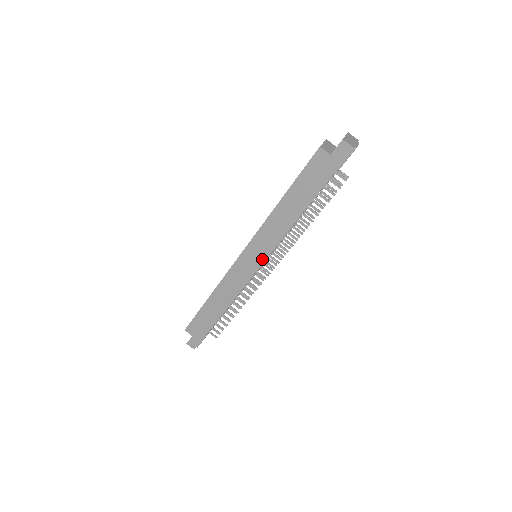
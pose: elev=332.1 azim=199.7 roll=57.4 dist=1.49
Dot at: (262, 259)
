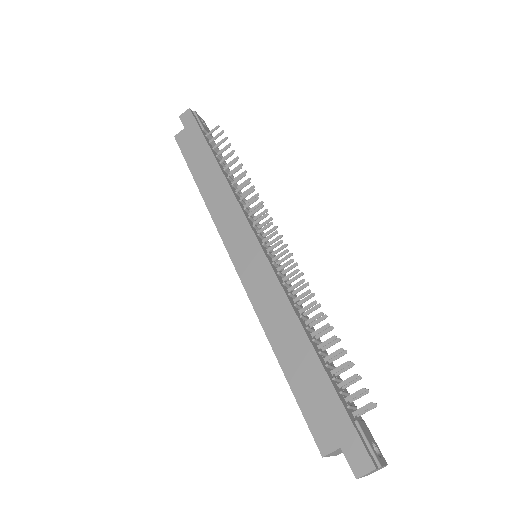
Dot at: (249, 233)
